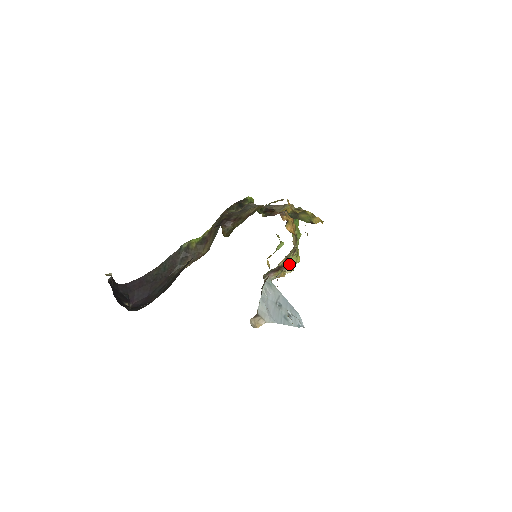
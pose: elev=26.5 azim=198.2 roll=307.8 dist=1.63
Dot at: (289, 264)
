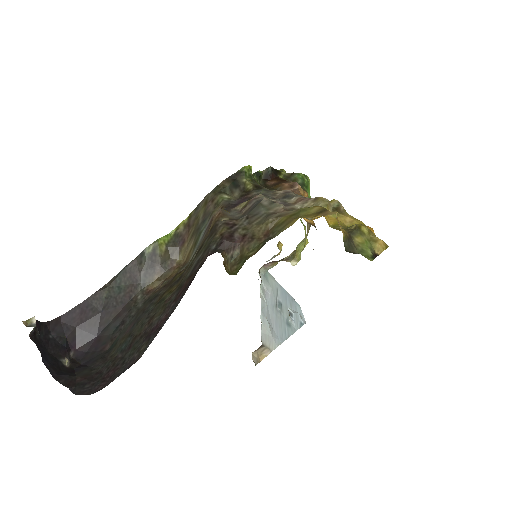
Dot at: (296, 253)
